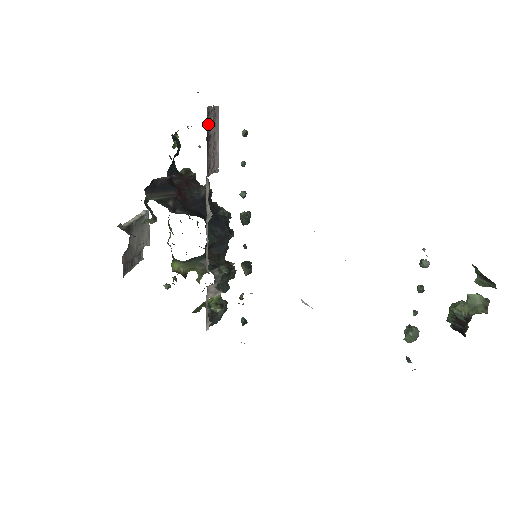
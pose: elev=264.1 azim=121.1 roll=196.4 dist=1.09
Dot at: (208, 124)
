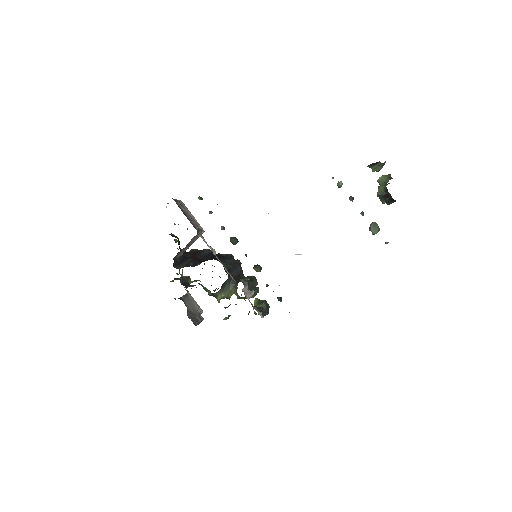
Dot at: (179, 207)
